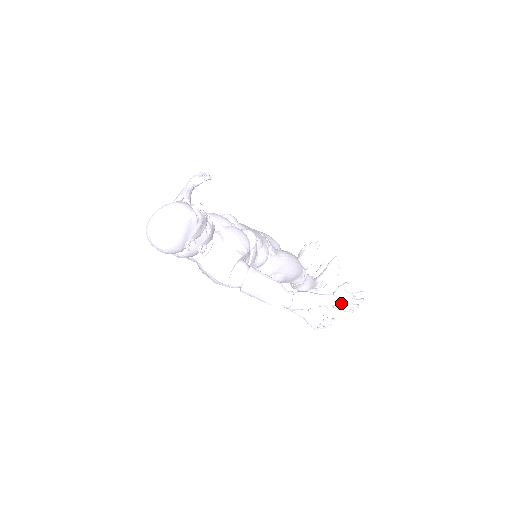
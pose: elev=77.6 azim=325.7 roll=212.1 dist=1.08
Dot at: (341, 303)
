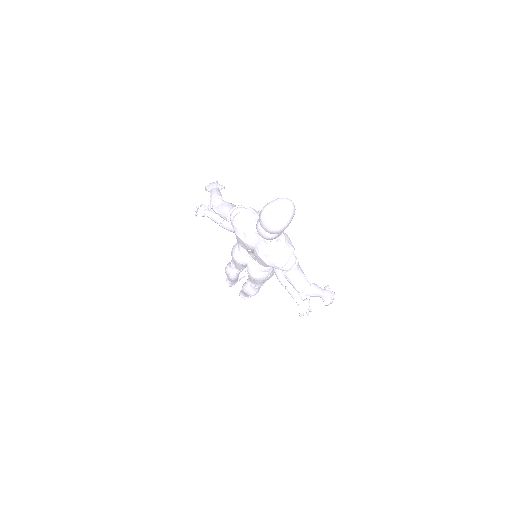
Dot at: (329, 297)
